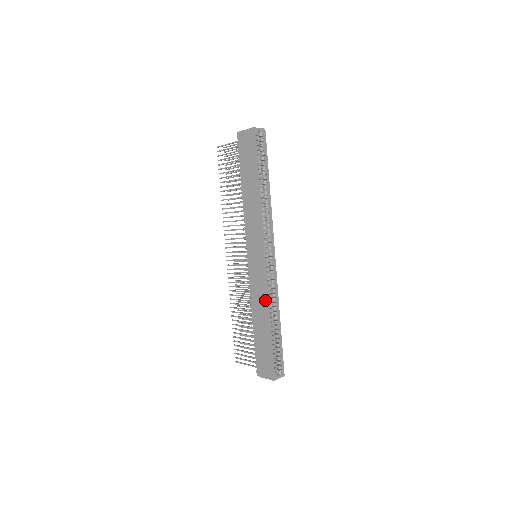
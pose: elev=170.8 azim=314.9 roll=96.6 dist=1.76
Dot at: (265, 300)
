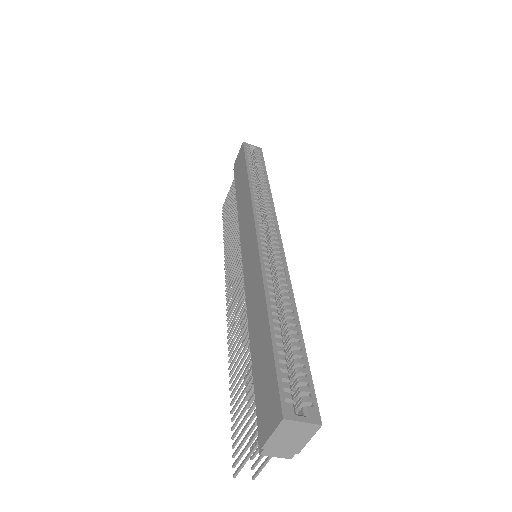
Dot at: (259, 279)
